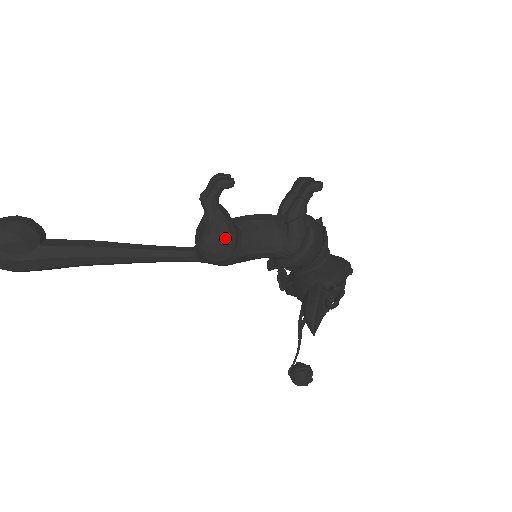
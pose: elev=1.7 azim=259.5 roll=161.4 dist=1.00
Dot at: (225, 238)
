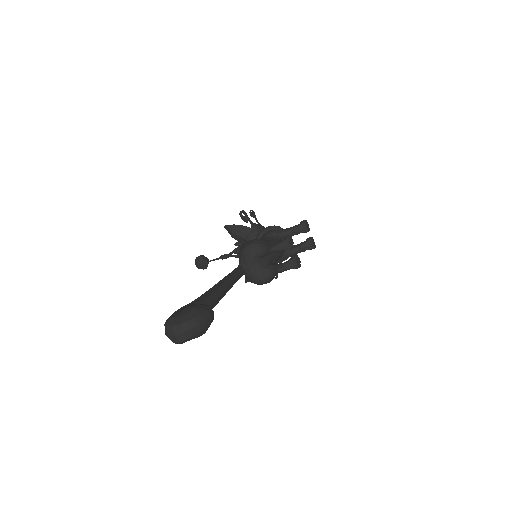
Dot at: (271, 280)
